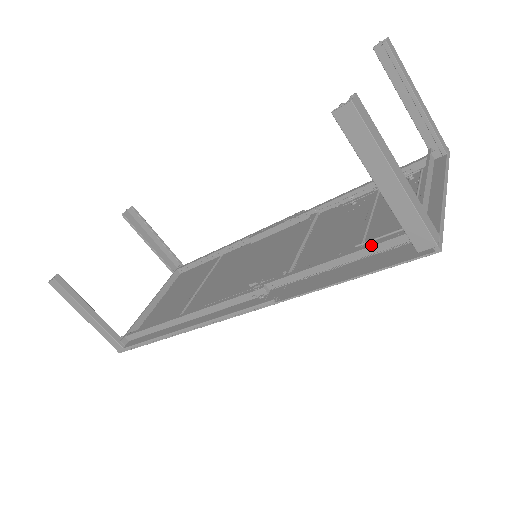
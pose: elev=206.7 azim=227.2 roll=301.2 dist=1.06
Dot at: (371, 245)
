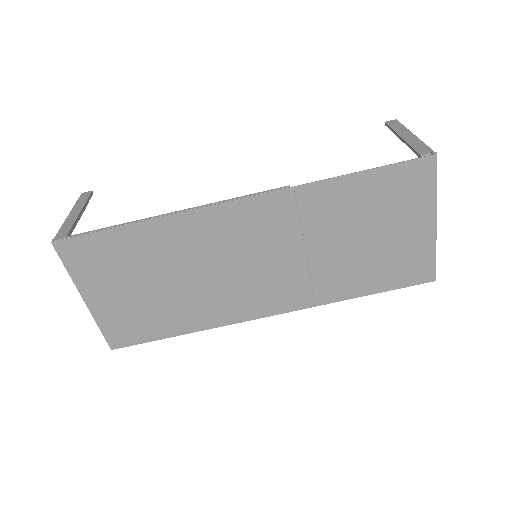
Dot at: occluded
